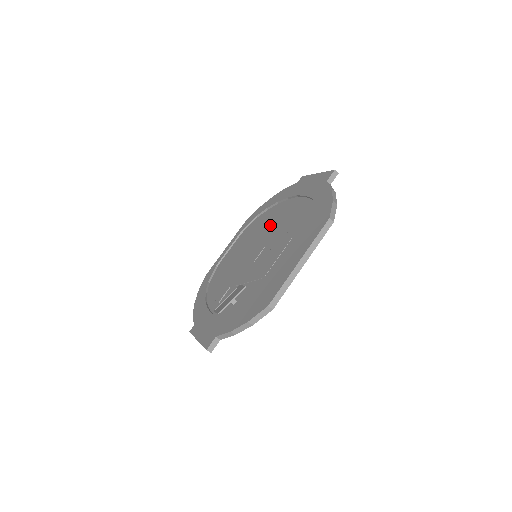
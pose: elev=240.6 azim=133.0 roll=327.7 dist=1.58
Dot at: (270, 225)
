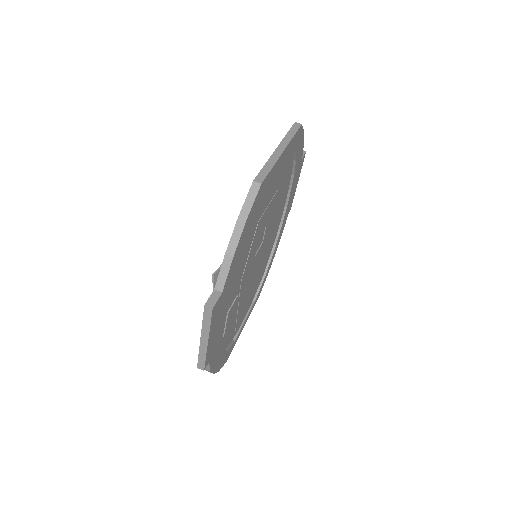
Dot at: occluded
